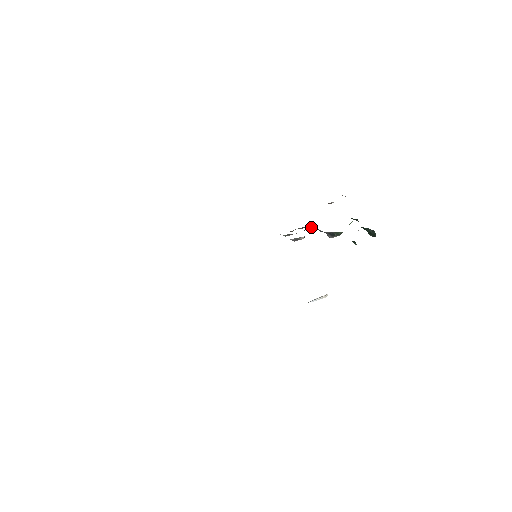
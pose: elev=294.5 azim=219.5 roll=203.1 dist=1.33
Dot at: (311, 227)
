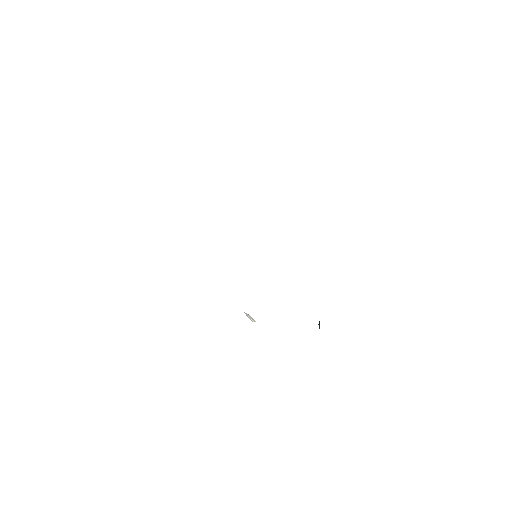
Dot at: occluded
